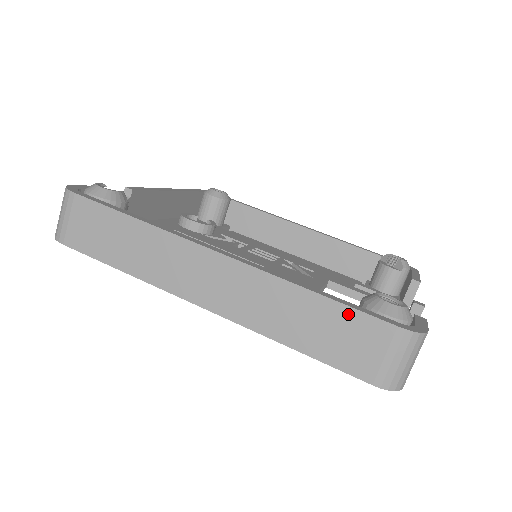
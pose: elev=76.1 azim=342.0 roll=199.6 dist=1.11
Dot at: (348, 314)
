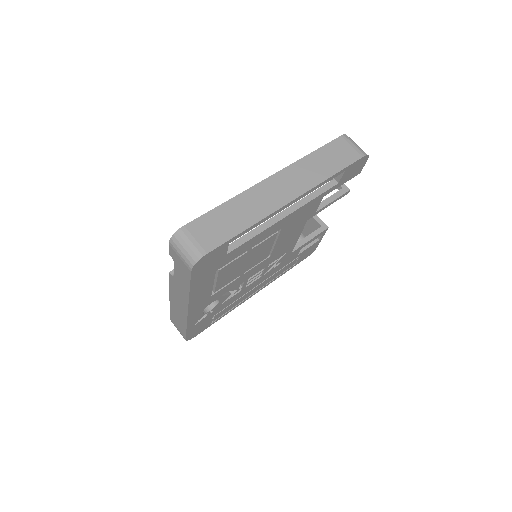
Dot at: (327, 147)
